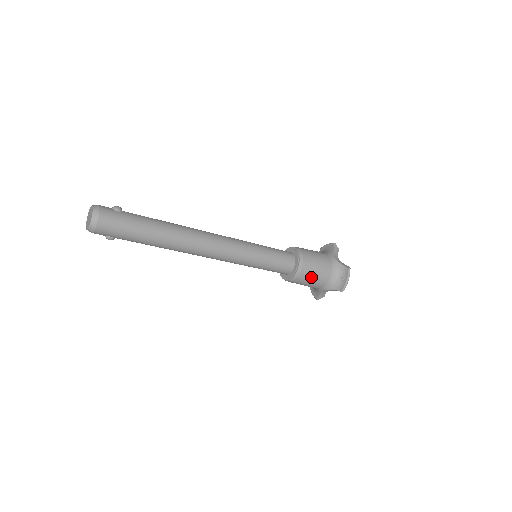
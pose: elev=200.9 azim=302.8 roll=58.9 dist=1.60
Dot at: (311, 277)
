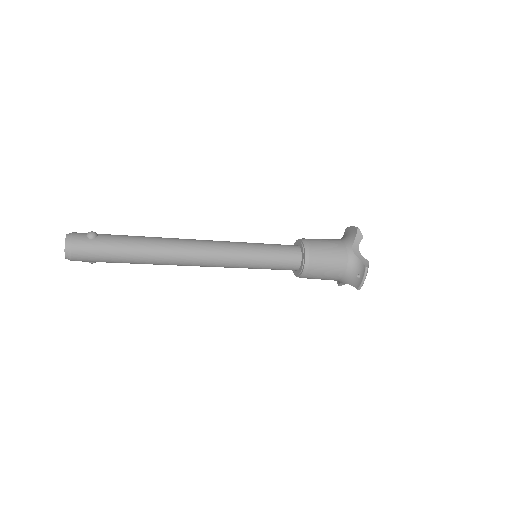
Dot at: (321, 275)
